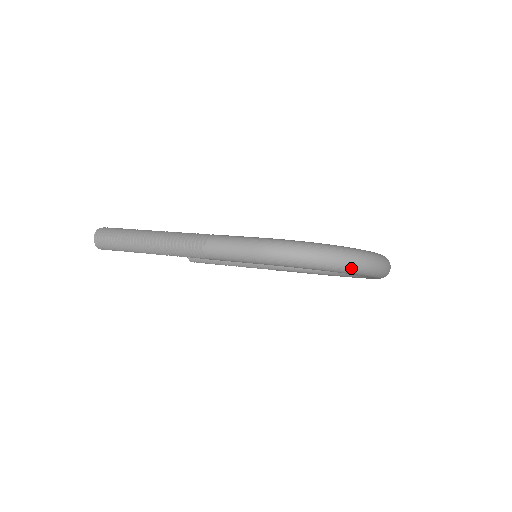
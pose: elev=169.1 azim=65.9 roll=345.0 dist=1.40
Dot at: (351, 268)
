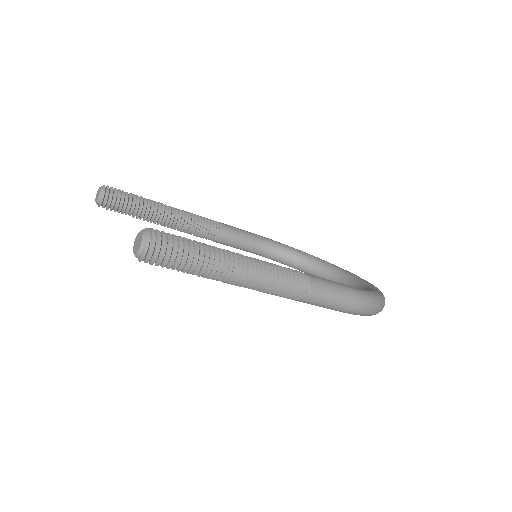
Dot at: occluded
